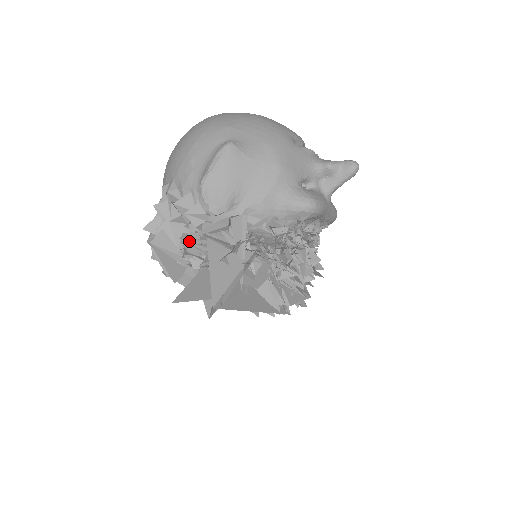
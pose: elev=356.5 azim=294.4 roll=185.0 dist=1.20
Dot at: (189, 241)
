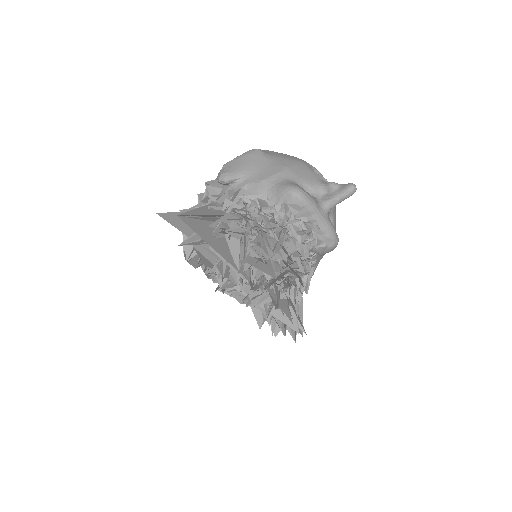
Dot at: occluded
